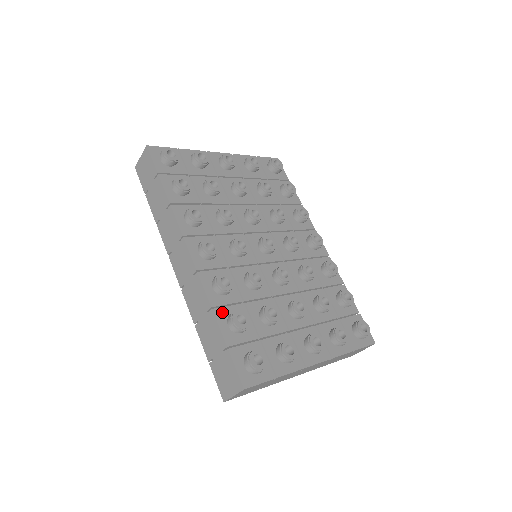
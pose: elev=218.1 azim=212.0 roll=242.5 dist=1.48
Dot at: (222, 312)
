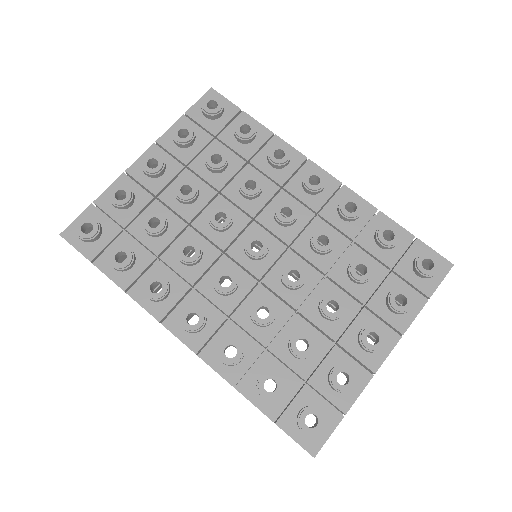
Dot at: (248, 383)
